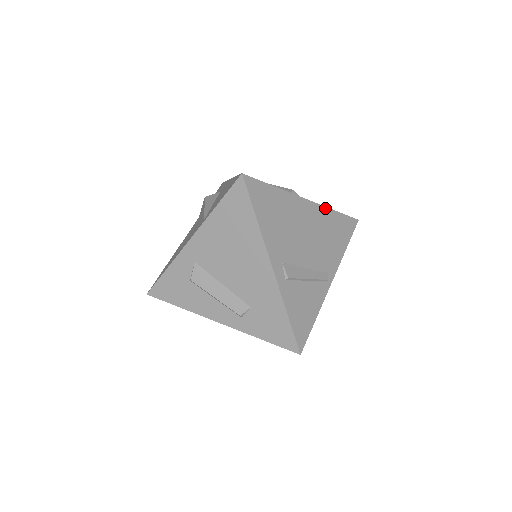
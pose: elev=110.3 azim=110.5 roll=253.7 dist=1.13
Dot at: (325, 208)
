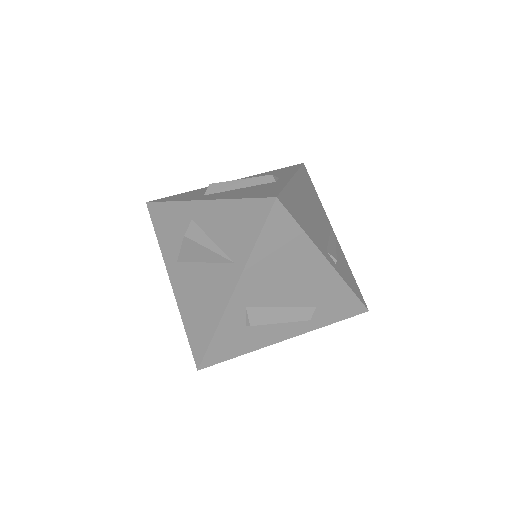
Dot at: (297, 173)
